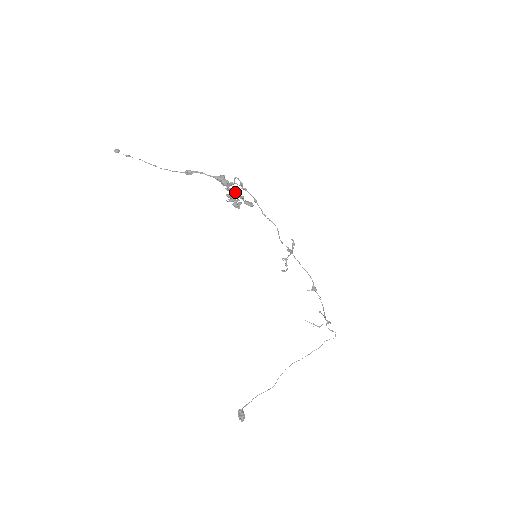
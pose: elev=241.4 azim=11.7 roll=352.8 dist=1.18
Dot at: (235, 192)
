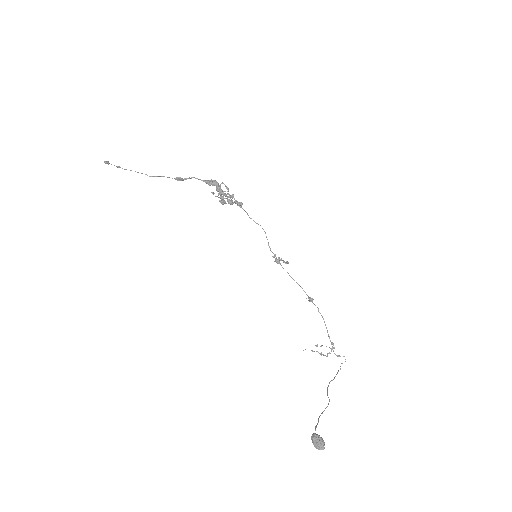
Dot at: (223, 197)
